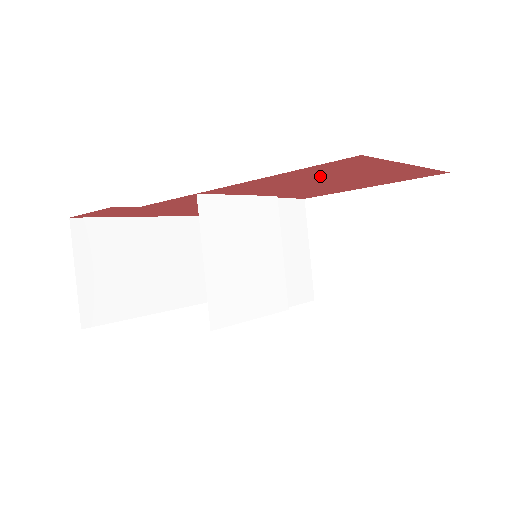
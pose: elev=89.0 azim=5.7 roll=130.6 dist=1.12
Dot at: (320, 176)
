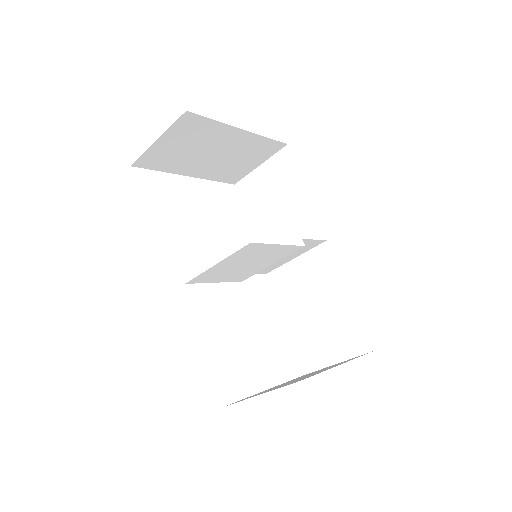
Dot at: occluded
